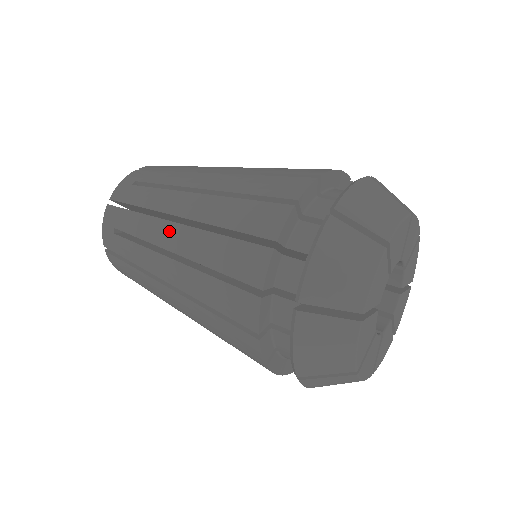
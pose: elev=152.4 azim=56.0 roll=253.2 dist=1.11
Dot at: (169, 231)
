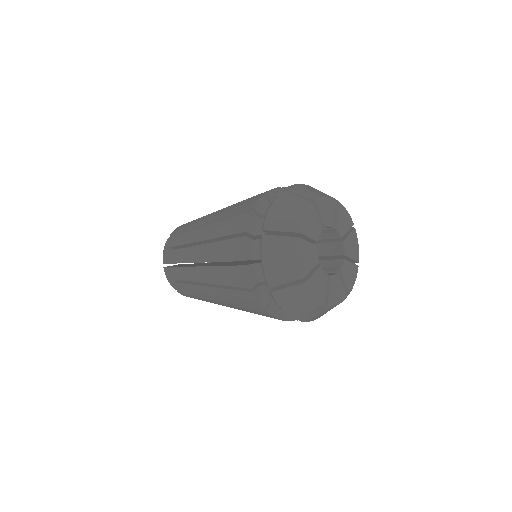
Dot at: occluded
